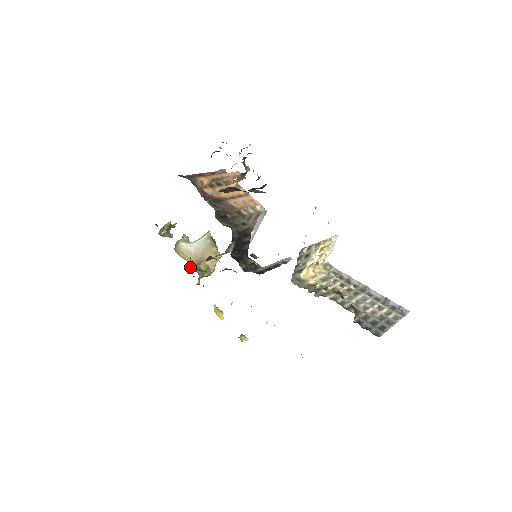
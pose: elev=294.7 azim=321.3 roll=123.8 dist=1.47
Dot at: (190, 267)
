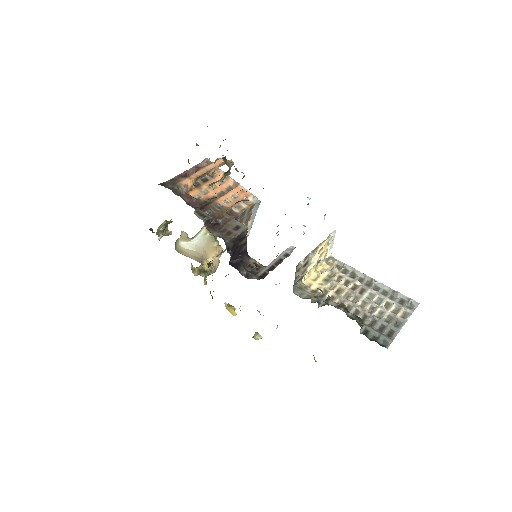
Dot at: (193, 272)
